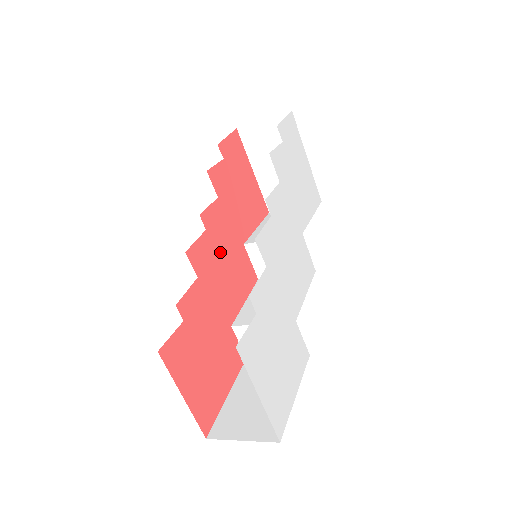
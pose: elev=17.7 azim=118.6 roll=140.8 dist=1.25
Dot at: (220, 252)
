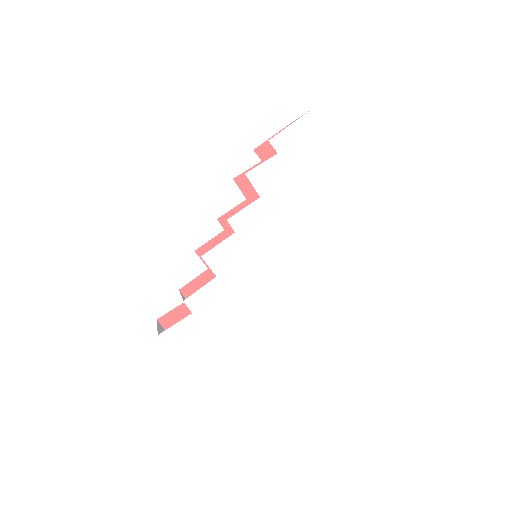
Dot at: occluded
